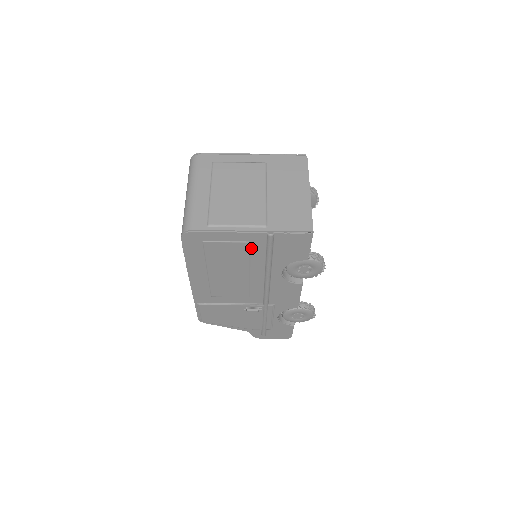
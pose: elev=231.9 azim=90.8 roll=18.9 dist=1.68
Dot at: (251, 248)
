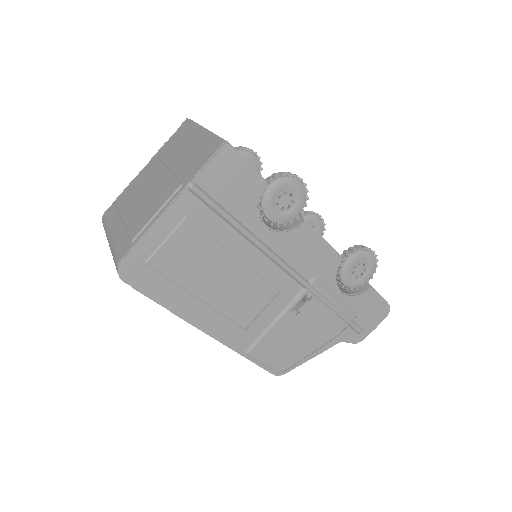
Dot at: (198, 224)
